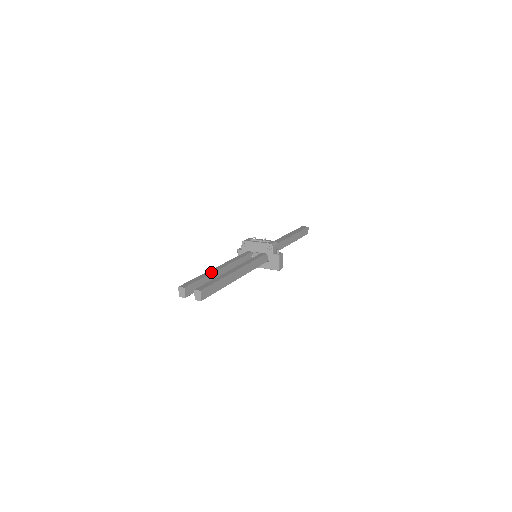
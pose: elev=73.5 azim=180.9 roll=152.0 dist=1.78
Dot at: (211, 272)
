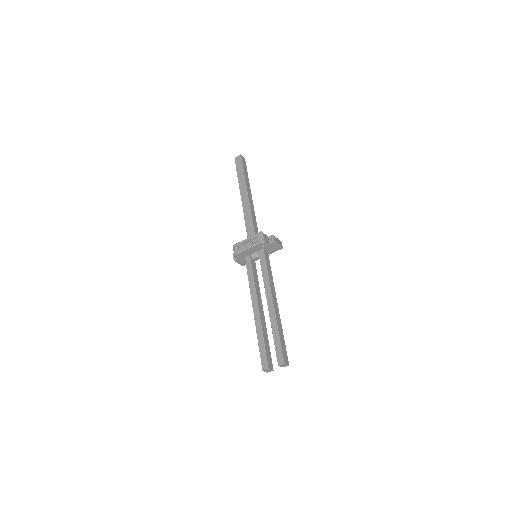
Dot at: (259, 324)
